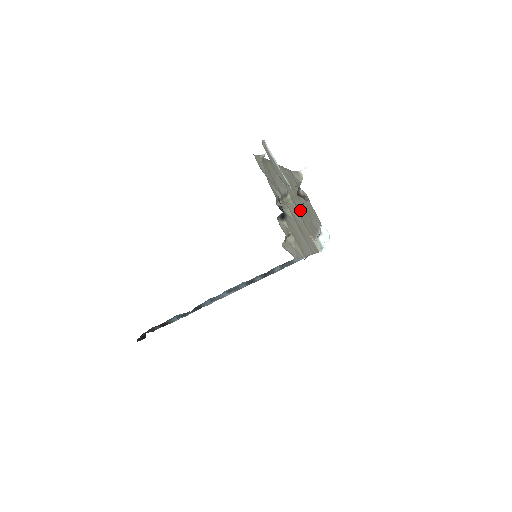
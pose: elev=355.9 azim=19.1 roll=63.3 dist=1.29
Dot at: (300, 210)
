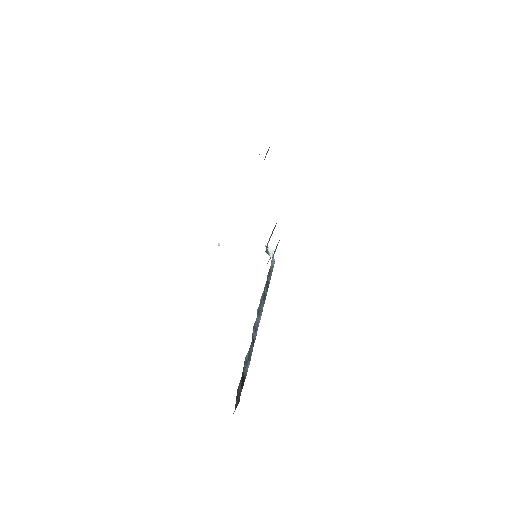
Dot at: occluded
